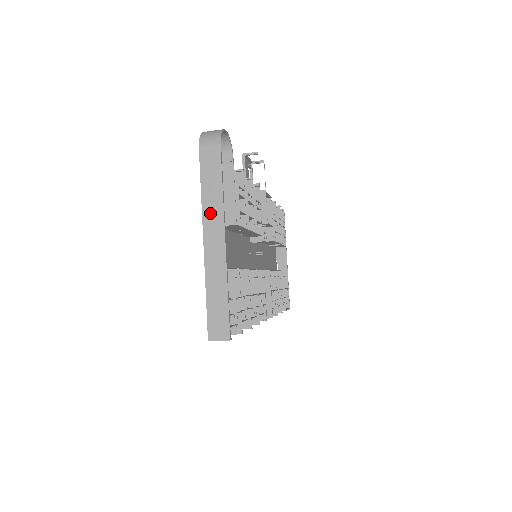
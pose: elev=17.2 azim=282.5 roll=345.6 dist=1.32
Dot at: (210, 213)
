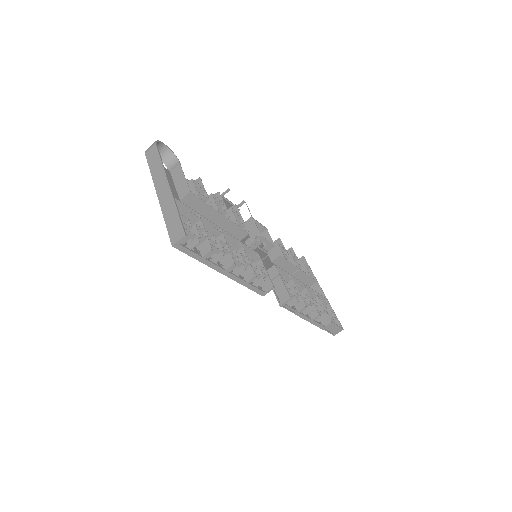
Dot at: (157, 178)
